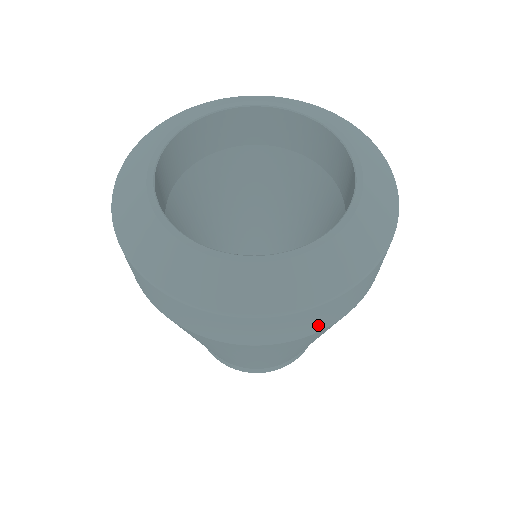
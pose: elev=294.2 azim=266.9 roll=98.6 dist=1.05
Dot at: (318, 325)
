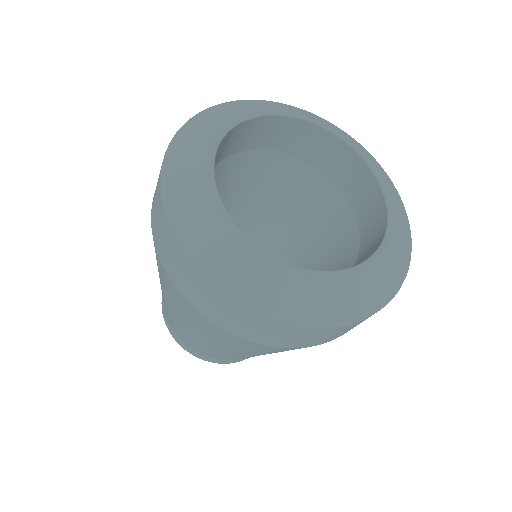
Dot at: (294, 342)
